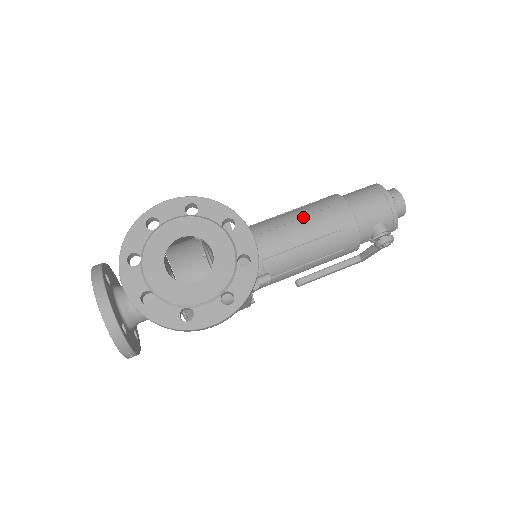
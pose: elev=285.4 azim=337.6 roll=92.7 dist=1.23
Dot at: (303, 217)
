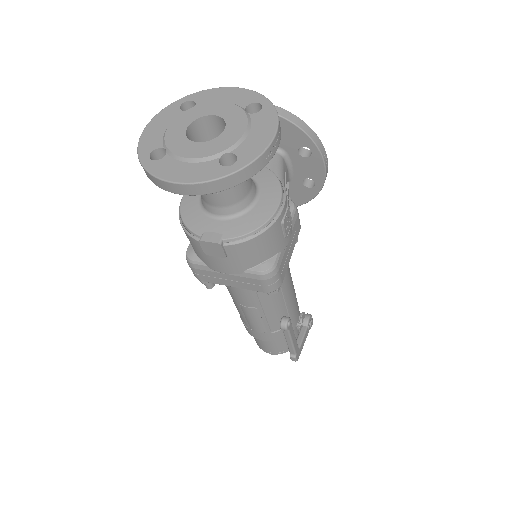
Dot at: occluded
